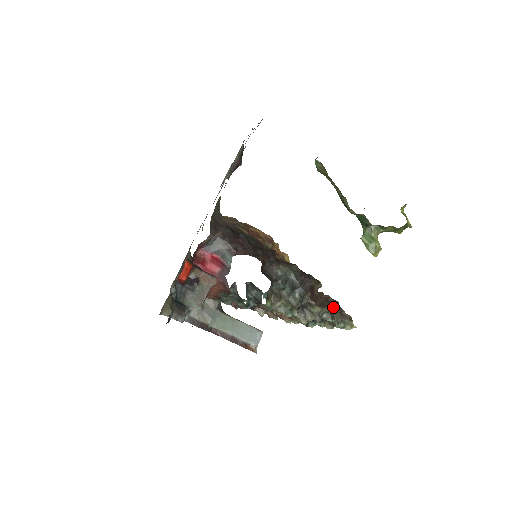
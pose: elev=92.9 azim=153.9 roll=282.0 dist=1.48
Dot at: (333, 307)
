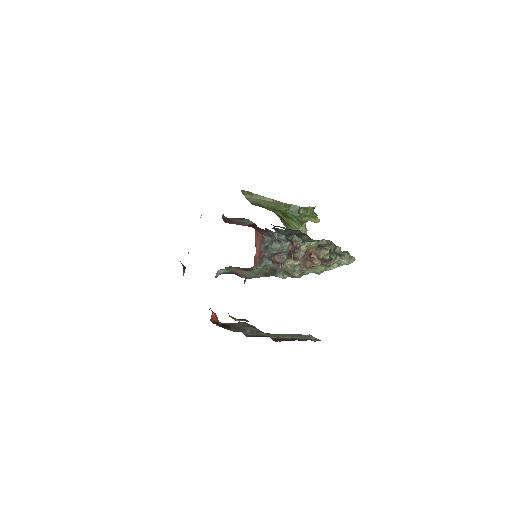
Dot at: occluded
